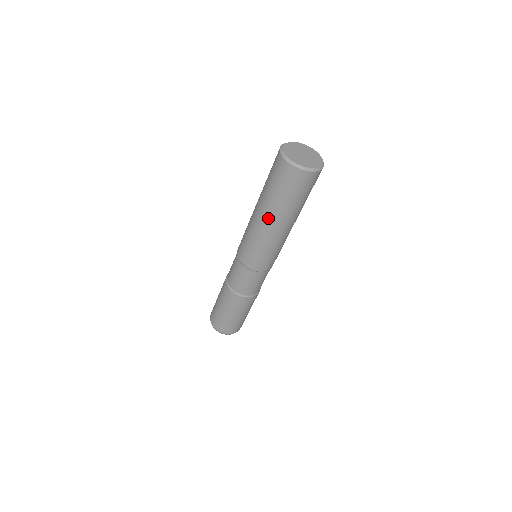
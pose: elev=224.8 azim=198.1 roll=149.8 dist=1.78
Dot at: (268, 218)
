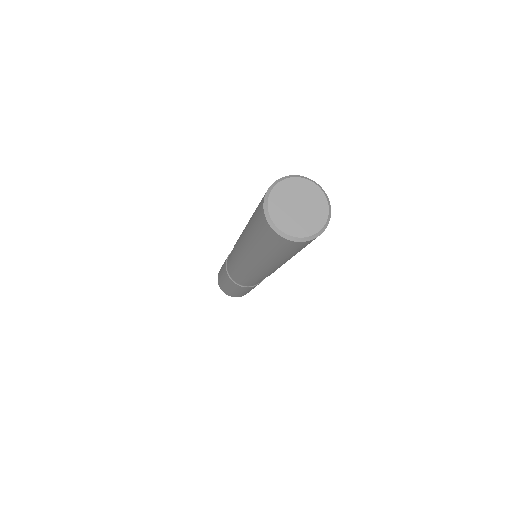
Dot at: (253, 253)
